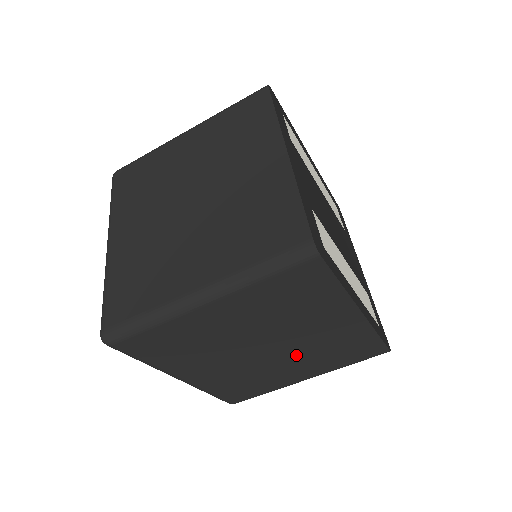
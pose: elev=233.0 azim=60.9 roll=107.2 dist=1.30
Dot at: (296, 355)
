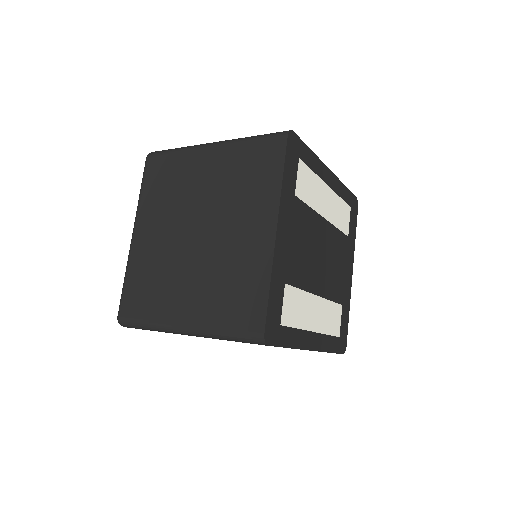
Dot at: occluded
